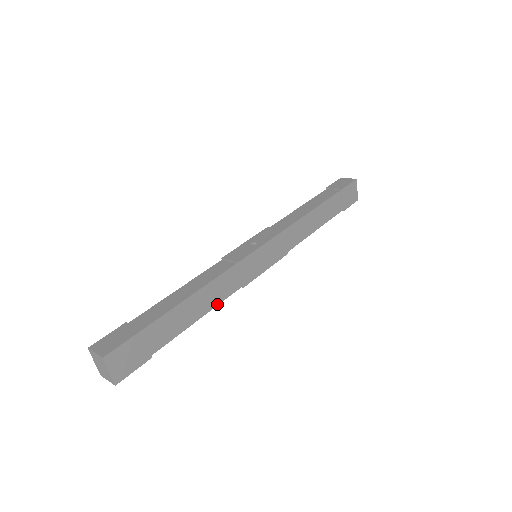
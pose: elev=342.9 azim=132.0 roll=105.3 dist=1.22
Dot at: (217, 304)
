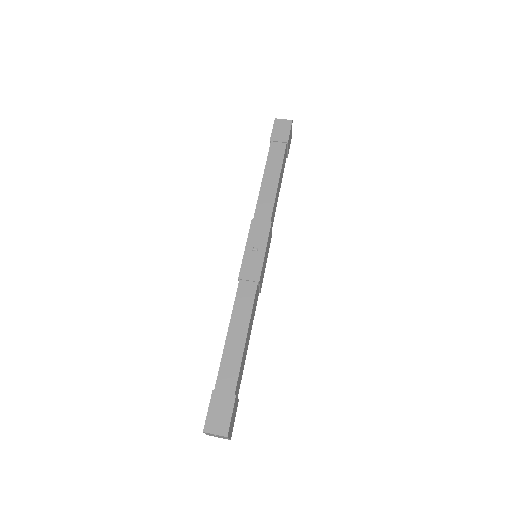
Dot at: occluded
